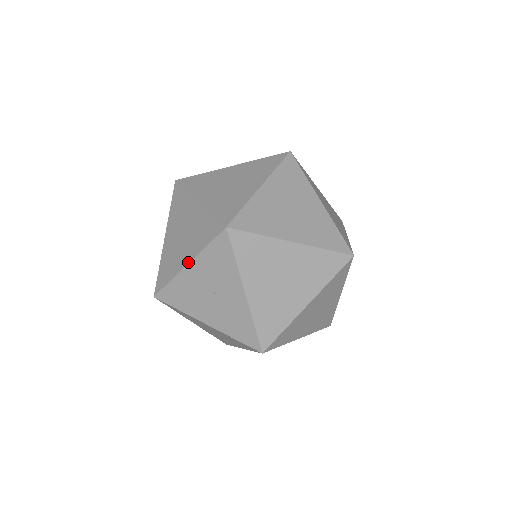
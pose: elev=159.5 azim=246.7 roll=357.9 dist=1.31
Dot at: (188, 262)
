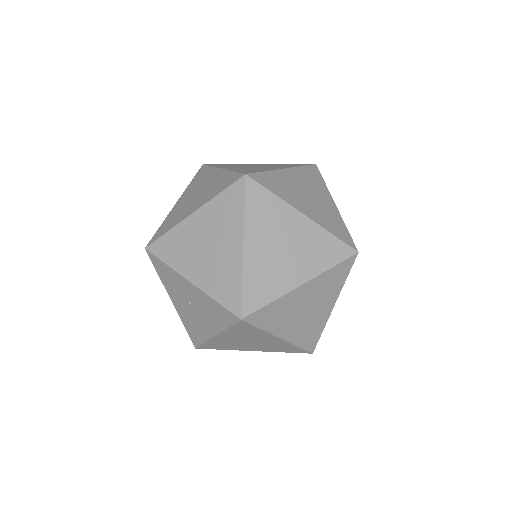
Dot at: (170, 298)
